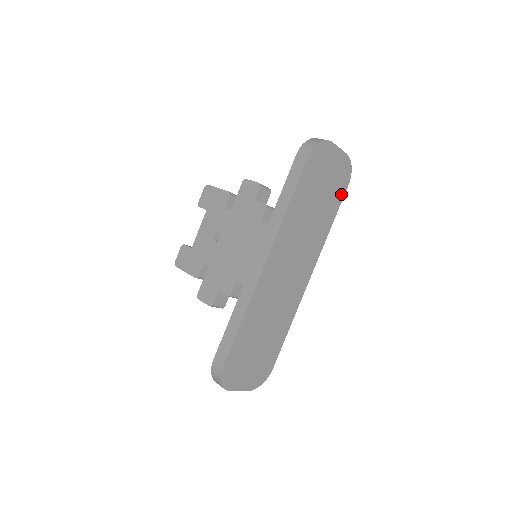
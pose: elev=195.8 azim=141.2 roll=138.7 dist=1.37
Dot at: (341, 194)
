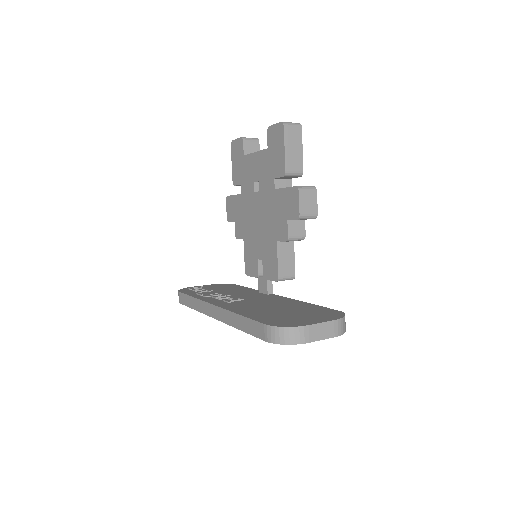
Dot at: occluded
